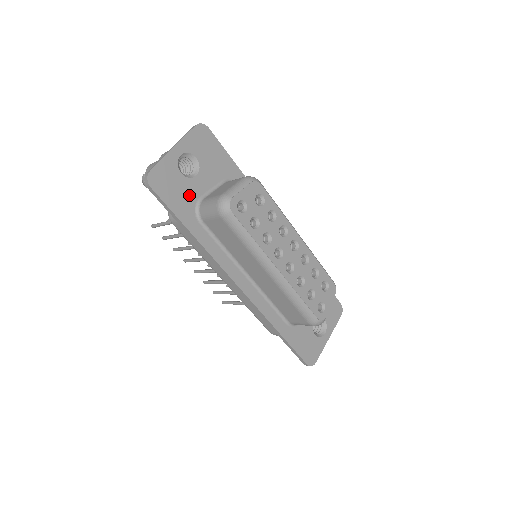
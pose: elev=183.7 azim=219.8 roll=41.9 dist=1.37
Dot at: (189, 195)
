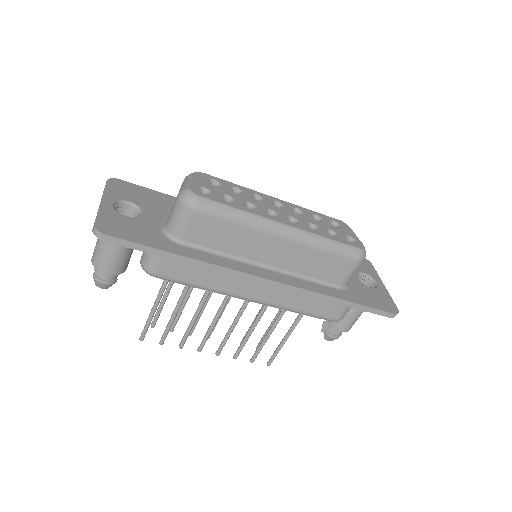
Dot at: (149, 229)
